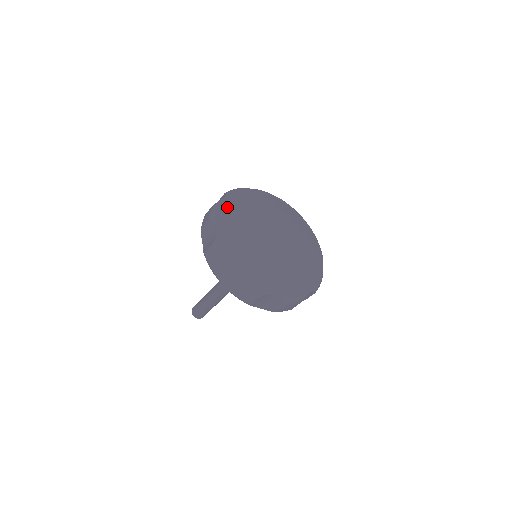
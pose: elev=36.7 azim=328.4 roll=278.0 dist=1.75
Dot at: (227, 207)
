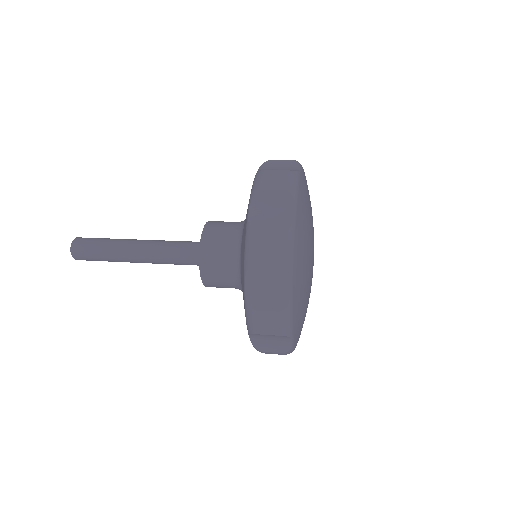
Dot at: (303, 187)
